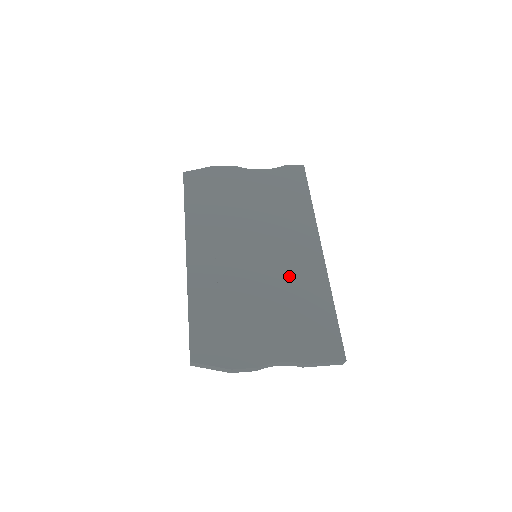
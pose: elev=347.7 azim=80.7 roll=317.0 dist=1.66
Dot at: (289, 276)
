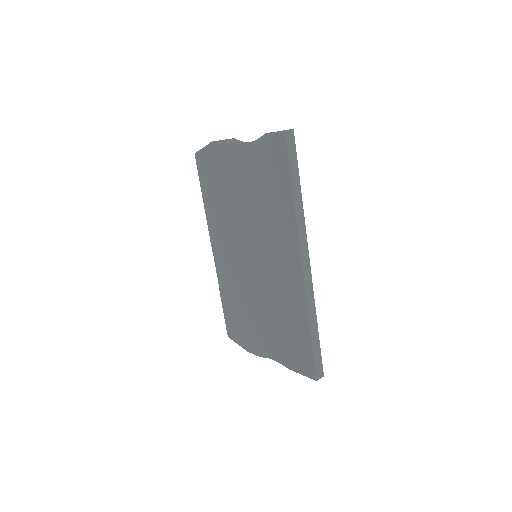
Dot at: (275, 288)
